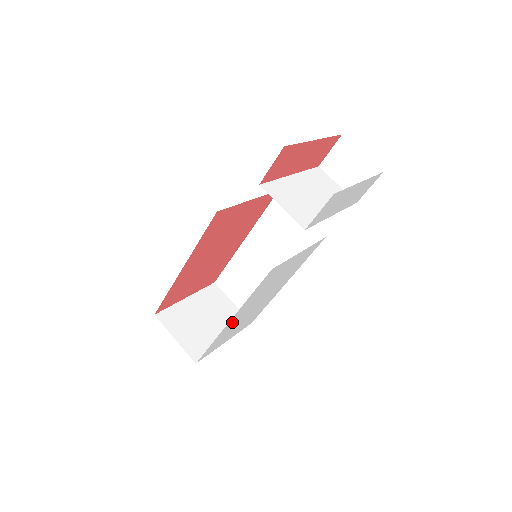
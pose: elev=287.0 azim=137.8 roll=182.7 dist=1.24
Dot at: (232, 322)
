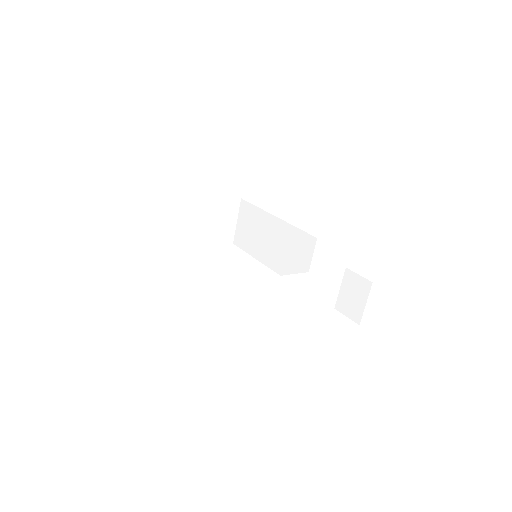
Dot at: occluded
